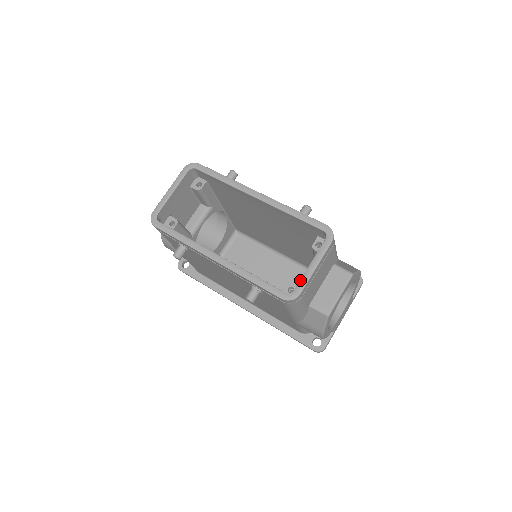
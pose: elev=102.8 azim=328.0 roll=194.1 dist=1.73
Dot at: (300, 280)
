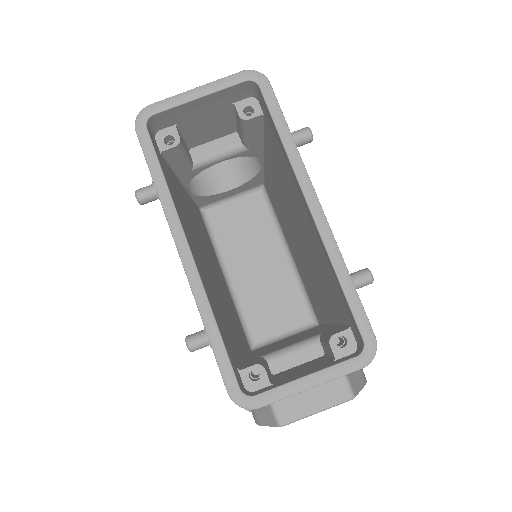
Dot at: (274, 388)
